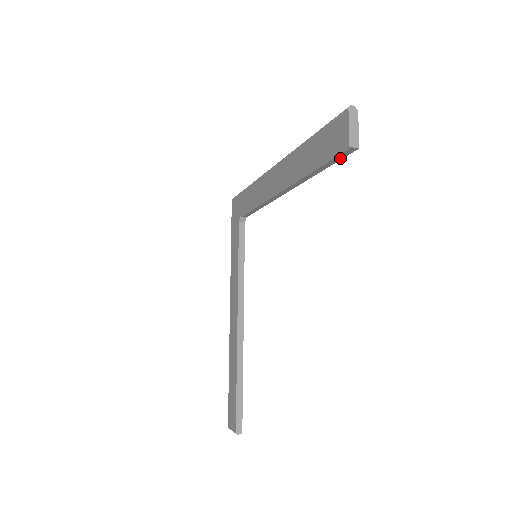
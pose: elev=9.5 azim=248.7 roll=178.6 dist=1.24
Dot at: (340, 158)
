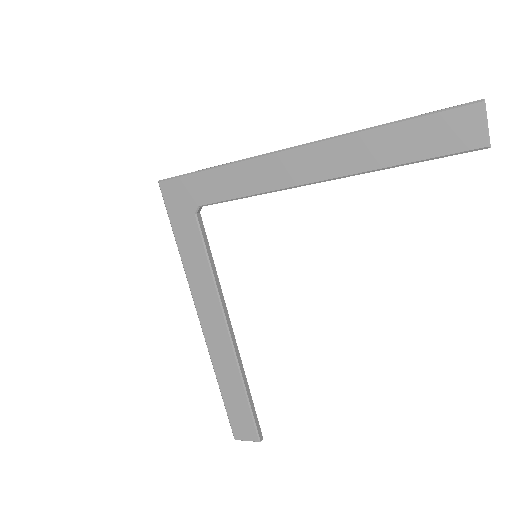
Dot at: (455, 154)
